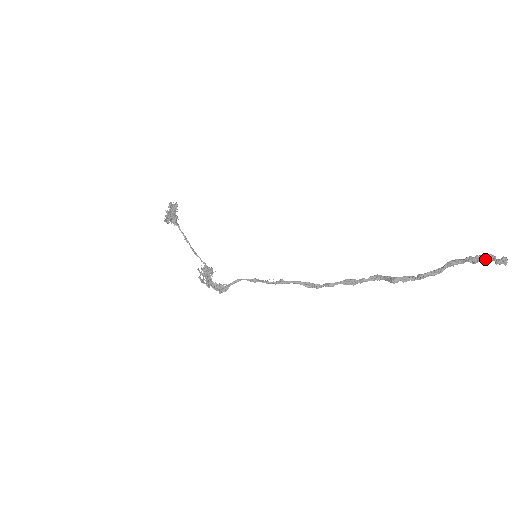
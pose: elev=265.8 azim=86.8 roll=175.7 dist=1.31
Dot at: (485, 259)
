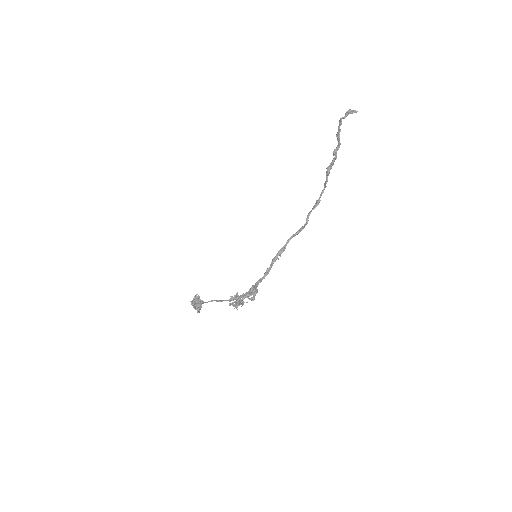
Dot at: (342, 118)
